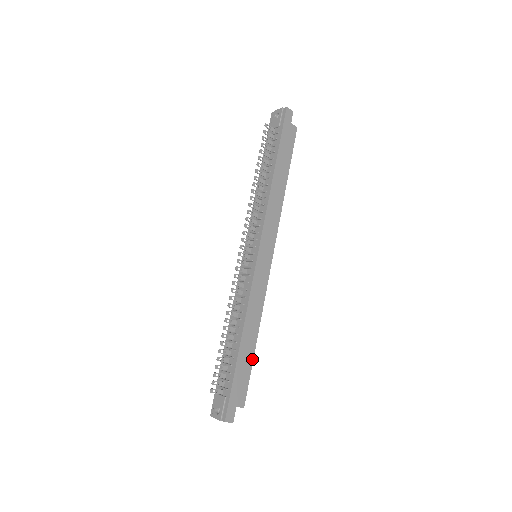
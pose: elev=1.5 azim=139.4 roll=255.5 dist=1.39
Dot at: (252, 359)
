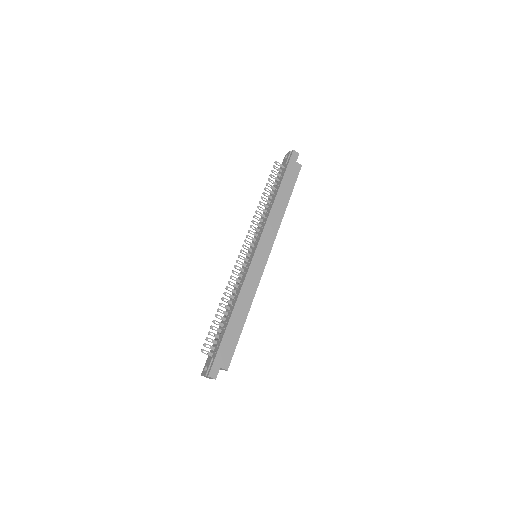
Dot at: (240, 333)
